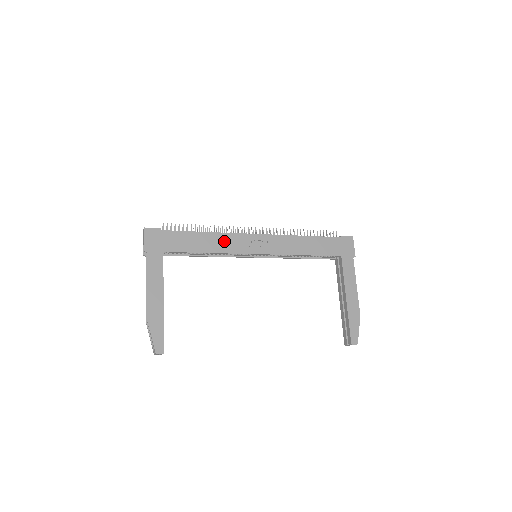
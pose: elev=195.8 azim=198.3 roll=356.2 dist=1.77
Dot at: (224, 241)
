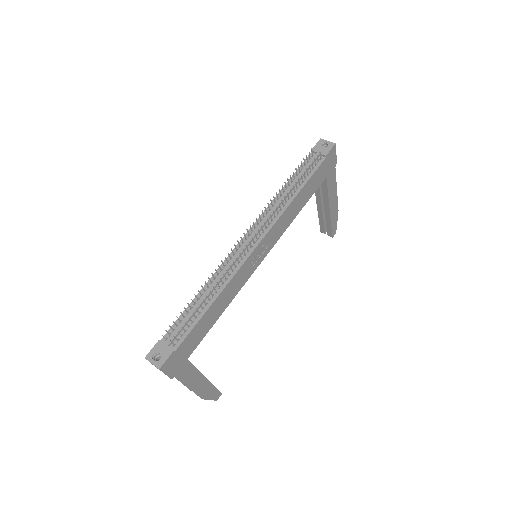
Dot at: (233, 287)
